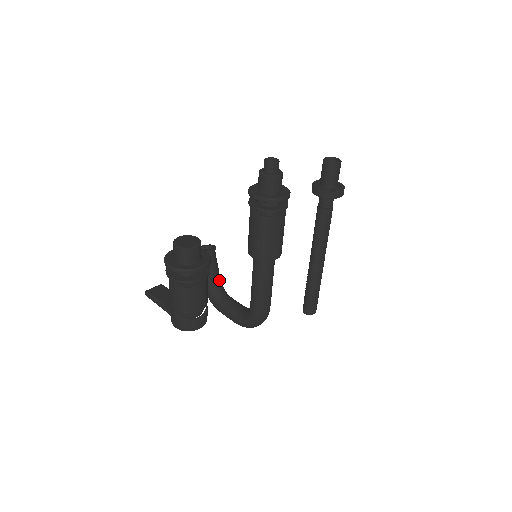
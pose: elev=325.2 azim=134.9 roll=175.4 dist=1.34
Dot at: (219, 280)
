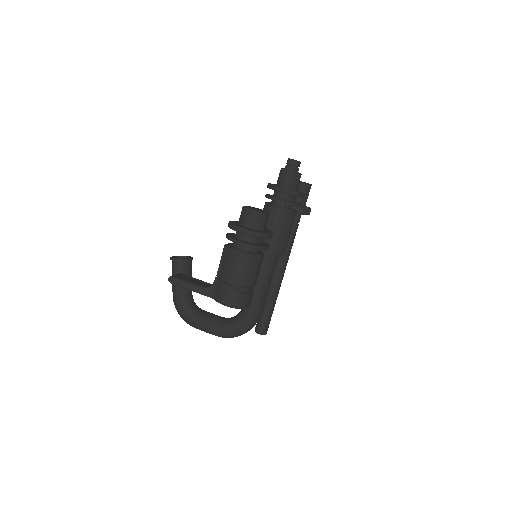
Dot at: occluded
